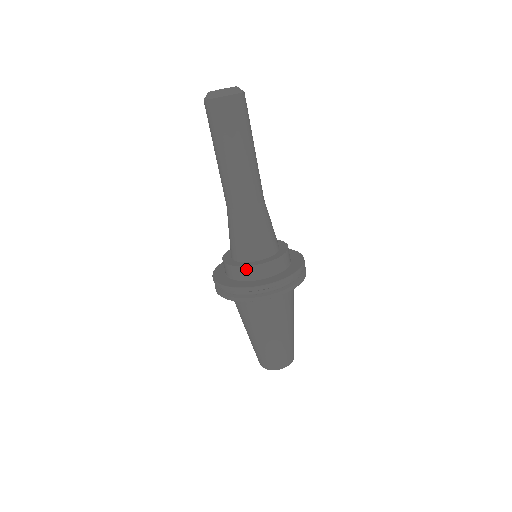
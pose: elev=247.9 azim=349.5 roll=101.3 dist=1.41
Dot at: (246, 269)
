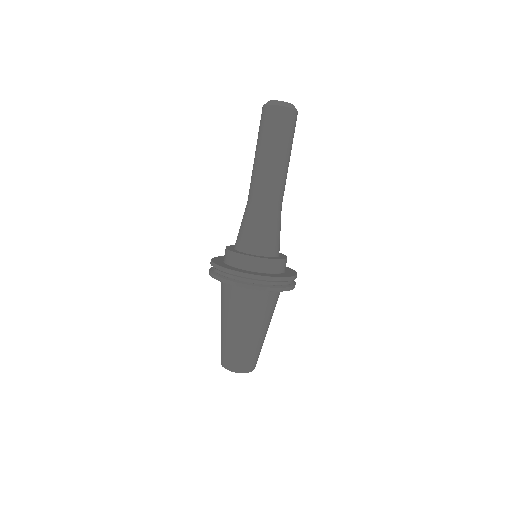
Dot at: (240, 256)
